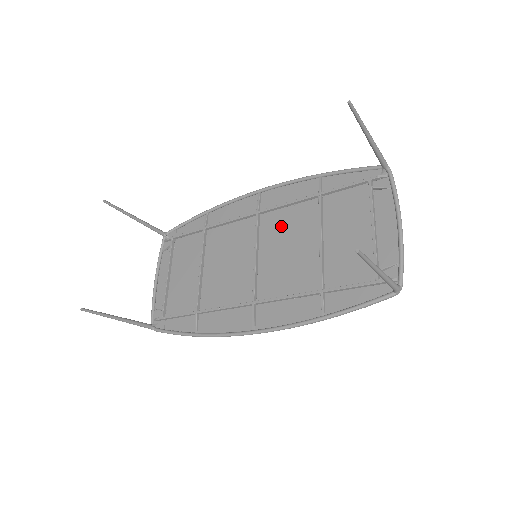
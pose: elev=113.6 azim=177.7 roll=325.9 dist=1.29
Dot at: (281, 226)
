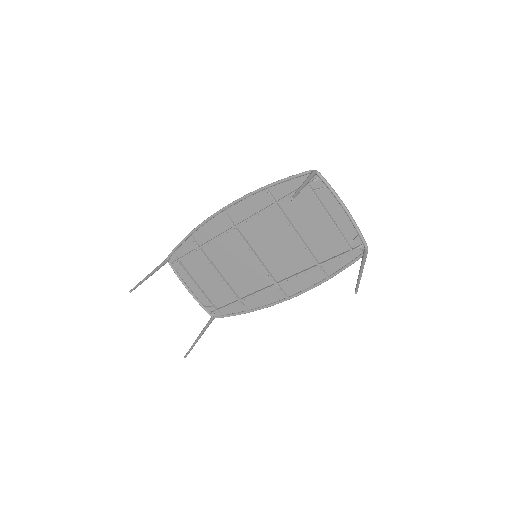
Dot at: (259, 230)
